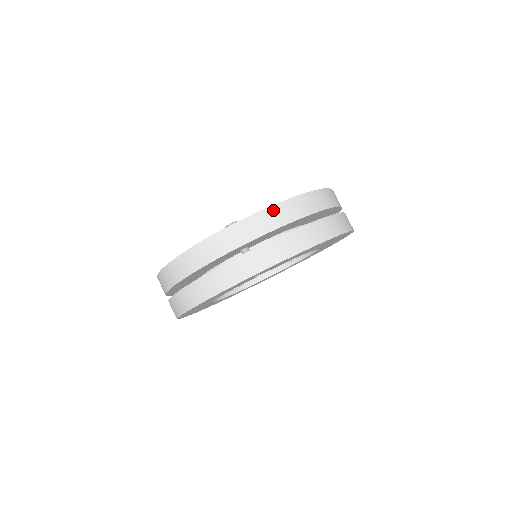
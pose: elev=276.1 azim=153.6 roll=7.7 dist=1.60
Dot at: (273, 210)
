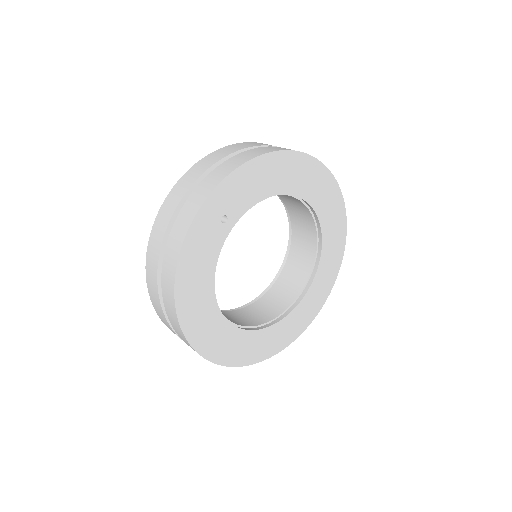
Dot at: (208, 157)
